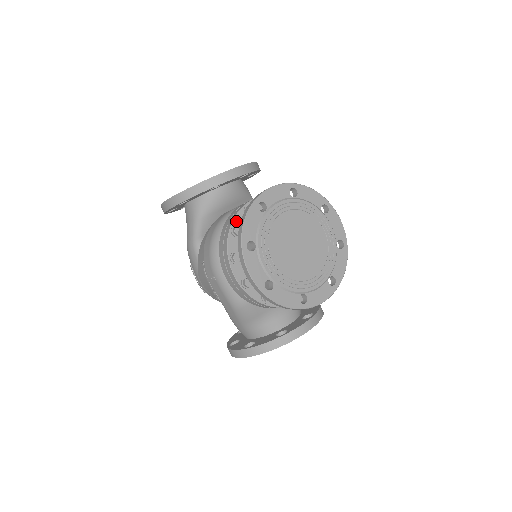
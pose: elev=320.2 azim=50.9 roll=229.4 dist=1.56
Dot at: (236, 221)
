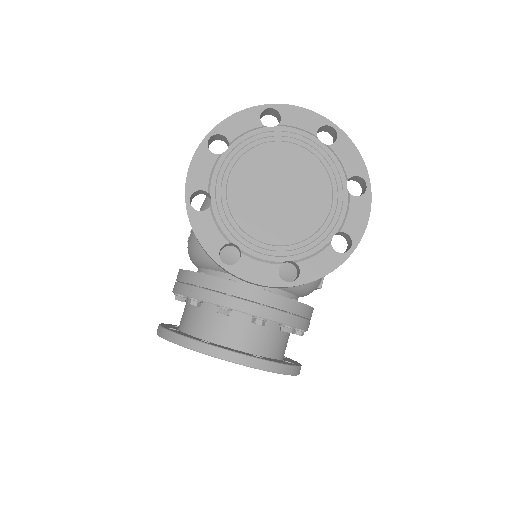
Dot at: (201, 300)
